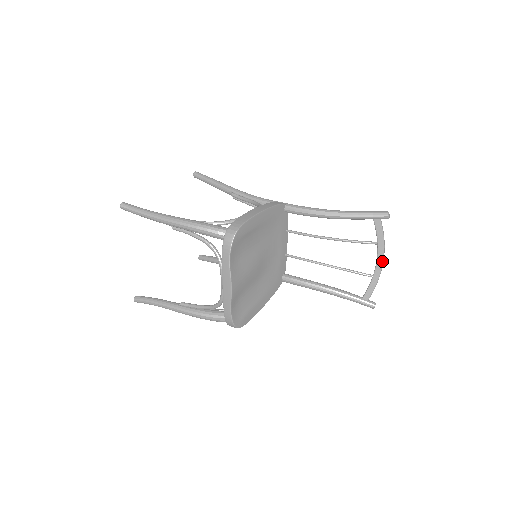
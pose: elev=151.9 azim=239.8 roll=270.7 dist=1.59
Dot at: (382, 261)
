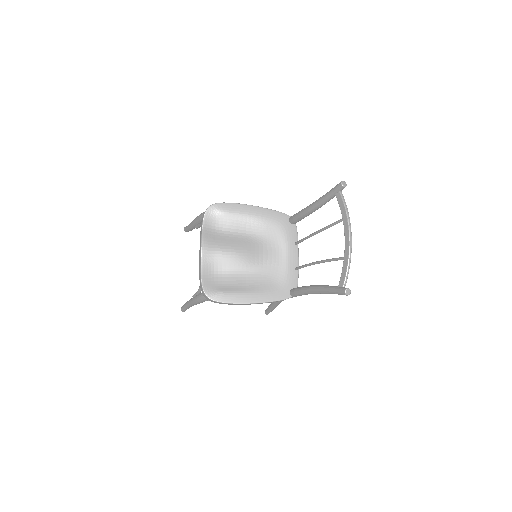
Dot at: (349, 236)
